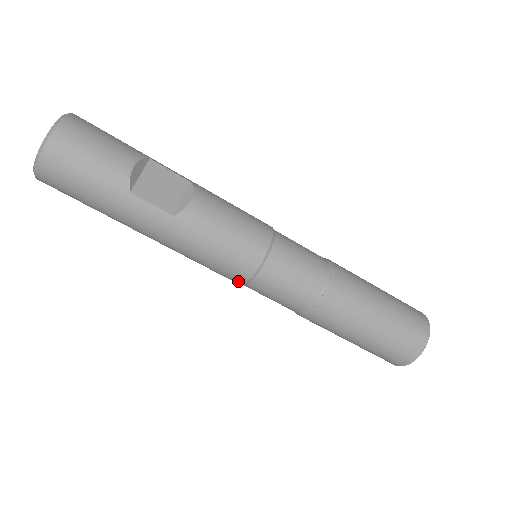
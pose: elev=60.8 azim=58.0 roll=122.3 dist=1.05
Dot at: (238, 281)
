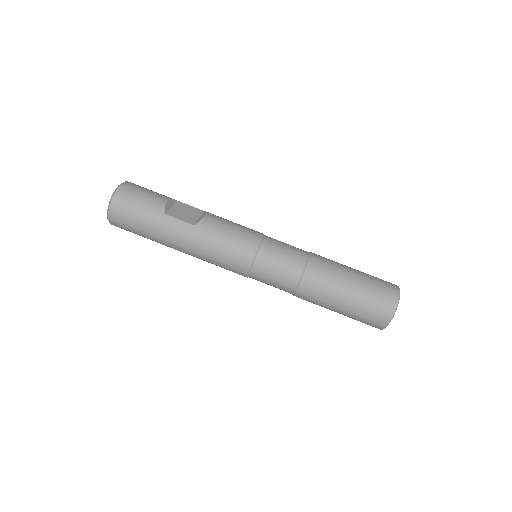
Dot at: (244, 269)
